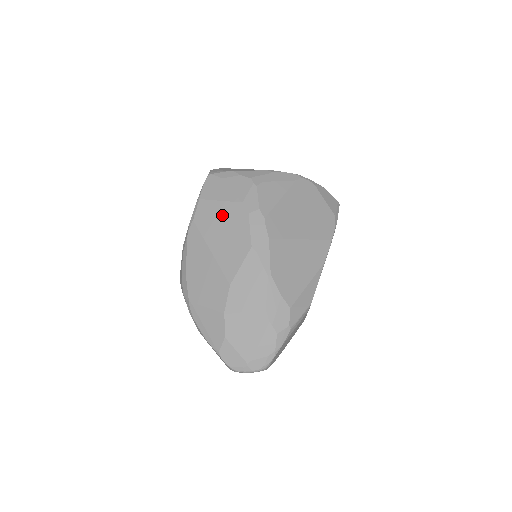
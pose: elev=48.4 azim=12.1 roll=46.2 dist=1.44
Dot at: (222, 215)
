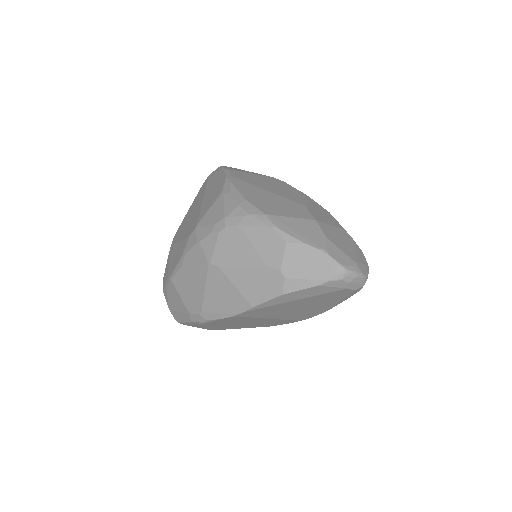
Dot at: (260, 178)
